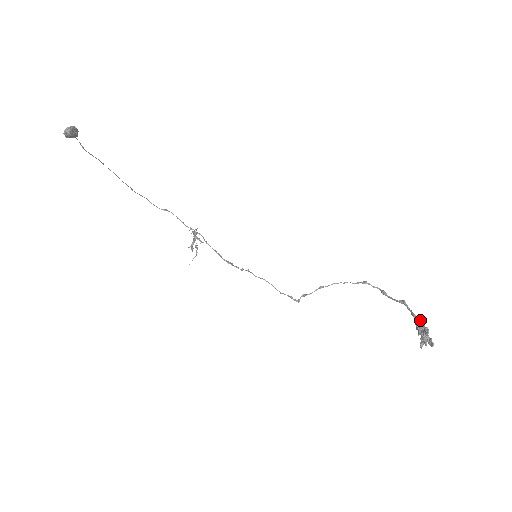
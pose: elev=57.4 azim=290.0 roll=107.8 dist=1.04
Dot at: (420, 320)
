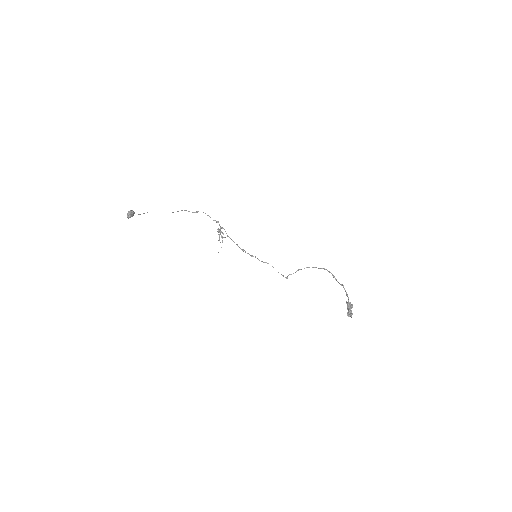
Dot at: occluded
